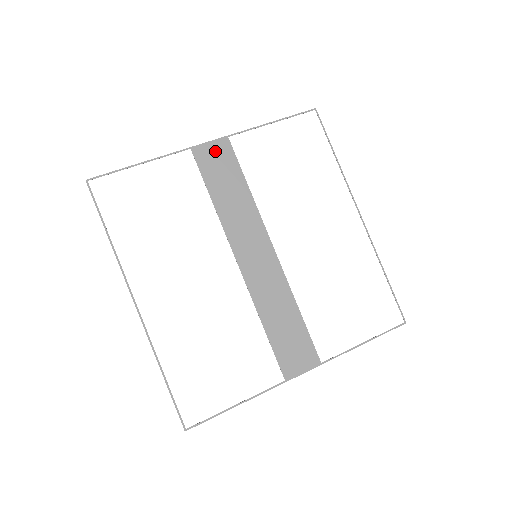
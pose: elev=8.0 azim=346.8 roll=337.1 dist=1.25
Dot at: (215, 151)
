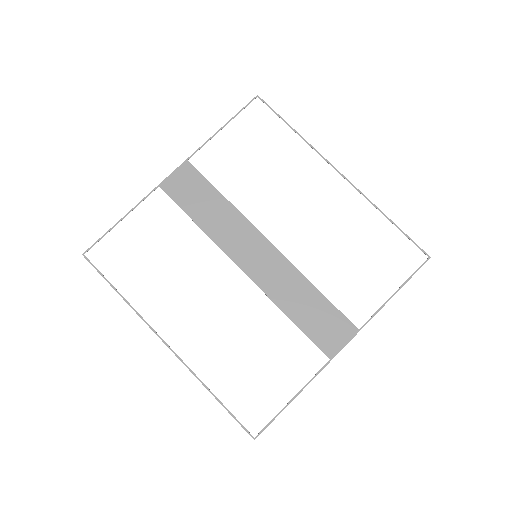
Dot at: (181, 178)
